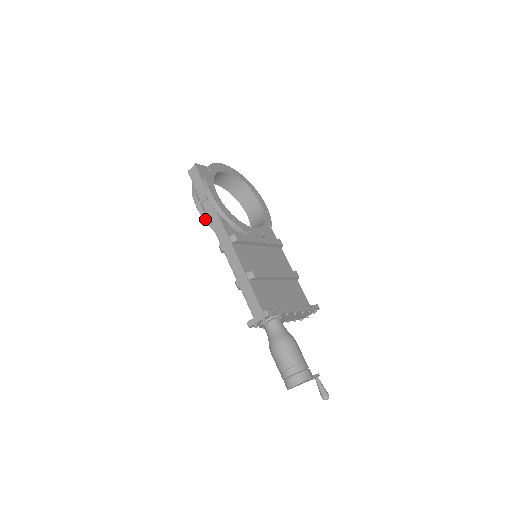
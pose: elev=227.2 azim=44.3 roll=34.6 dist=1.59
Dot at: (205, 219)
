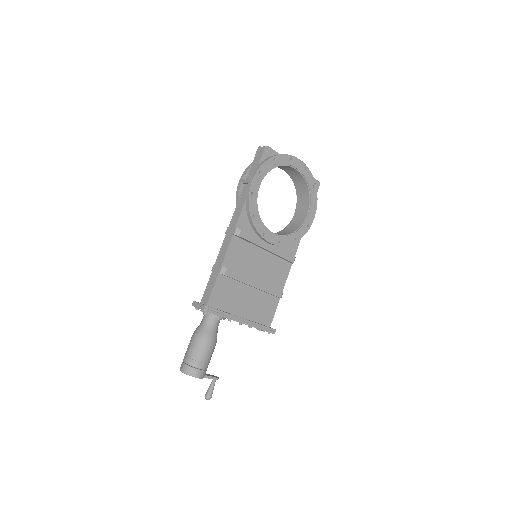
Dot at: (237, 198)
